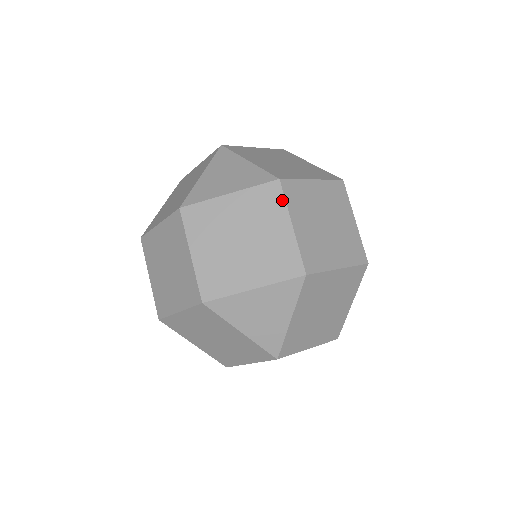
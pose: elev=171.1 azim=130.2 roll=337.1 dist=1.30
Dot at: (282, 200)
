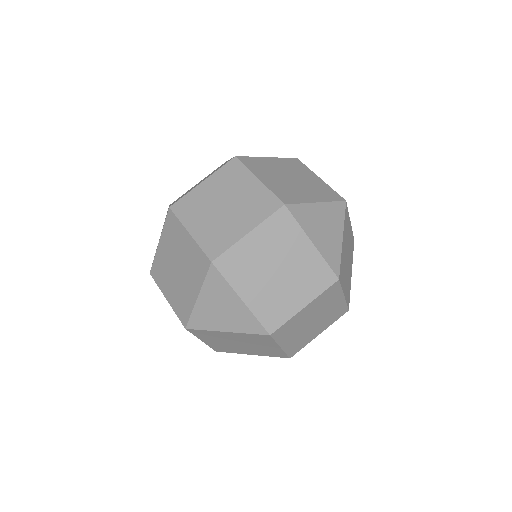
Dot at: (305, 167)
